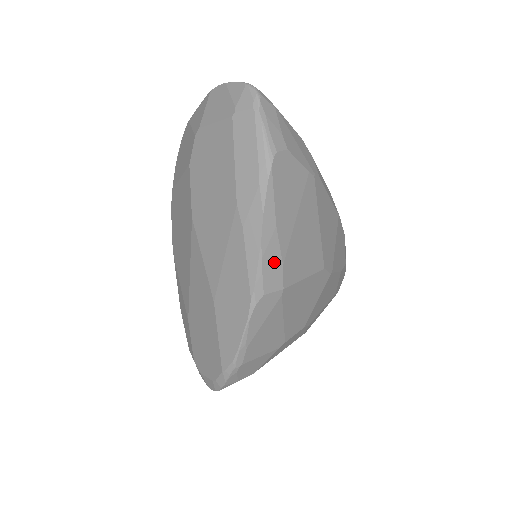
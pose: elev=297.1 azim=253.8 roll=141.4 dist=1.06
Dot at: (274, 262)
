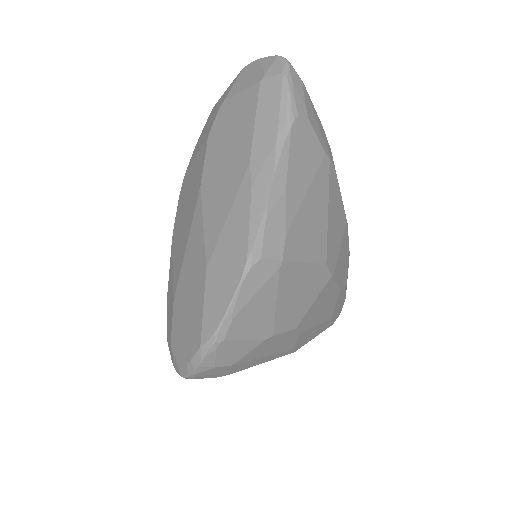
Dot at: (278, 227)
